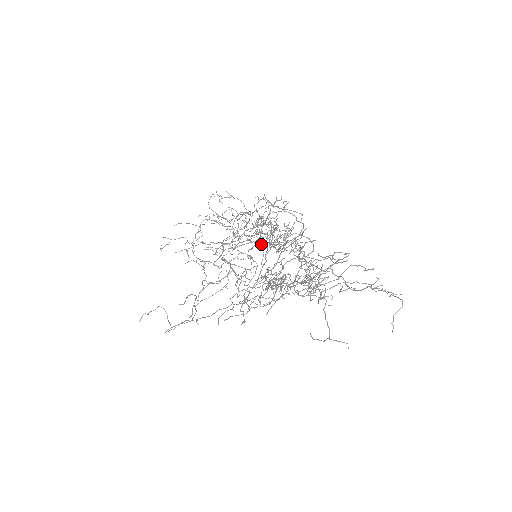
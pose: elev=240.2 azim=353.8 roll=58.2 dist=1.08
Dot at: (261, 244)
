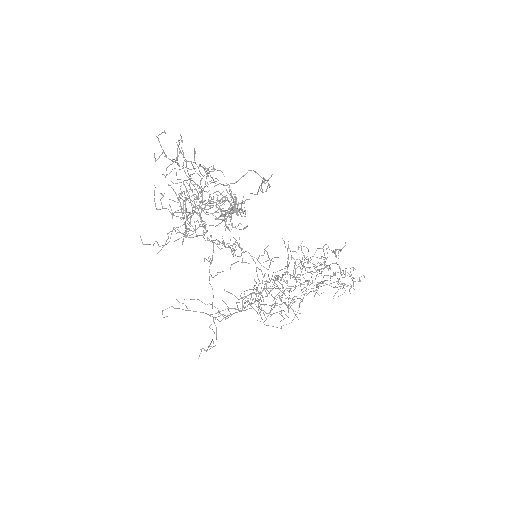
Dot at: (324, 285)
